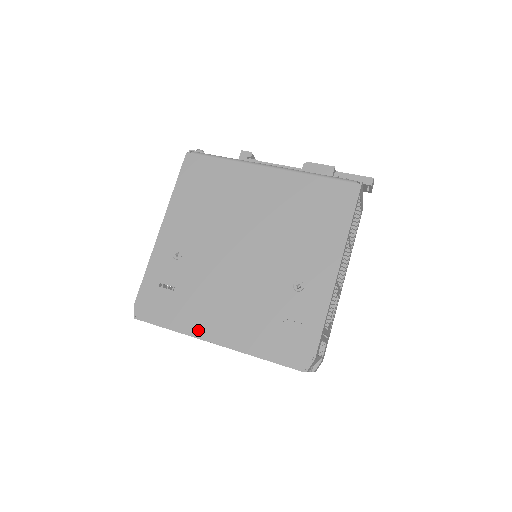
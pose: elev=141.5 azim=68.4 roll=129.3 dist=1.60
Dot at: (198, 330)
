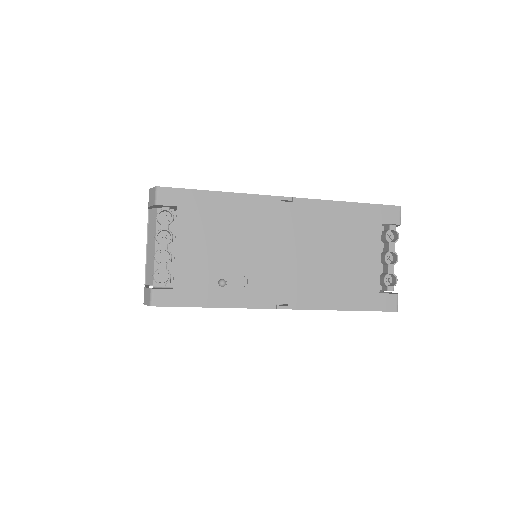
Dot at: occluded
